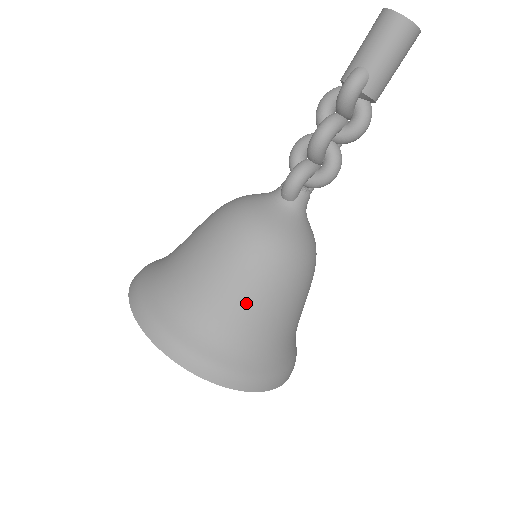
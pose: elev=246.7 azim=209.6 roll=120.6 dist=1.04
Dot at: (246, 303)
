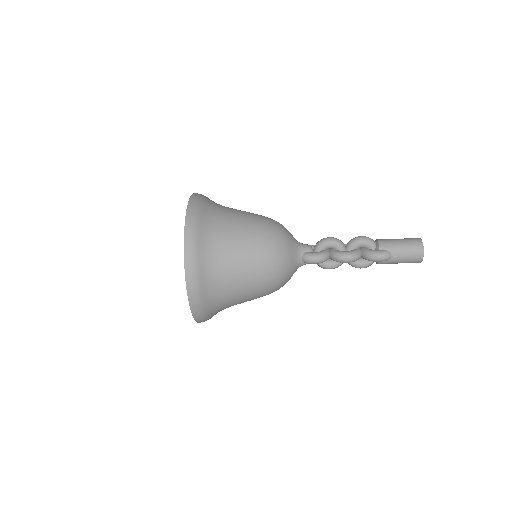
Dot at: (243, 295)
